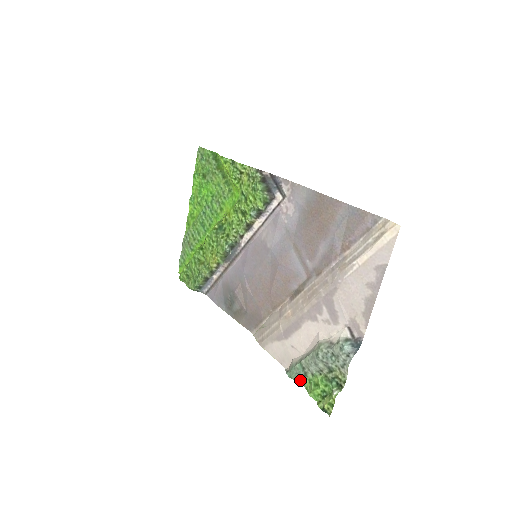
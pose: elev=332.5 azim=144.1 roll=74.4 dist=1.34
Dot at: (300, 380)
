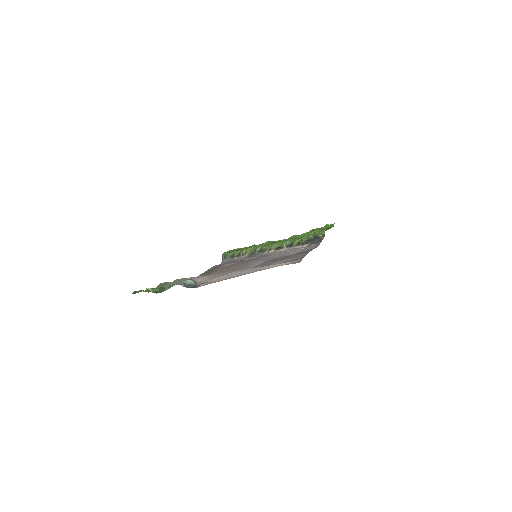
Dot at: occluded
